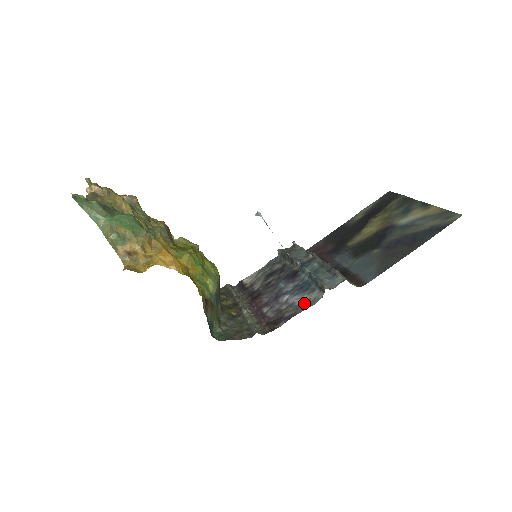
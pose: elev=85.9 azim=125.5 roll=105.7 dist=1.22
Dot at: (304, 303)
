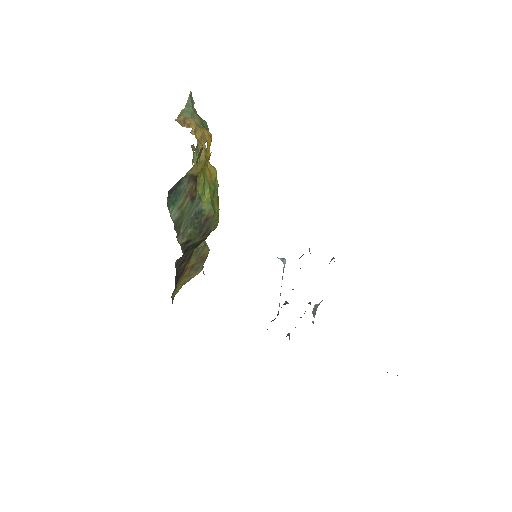
Dot at: occluded
